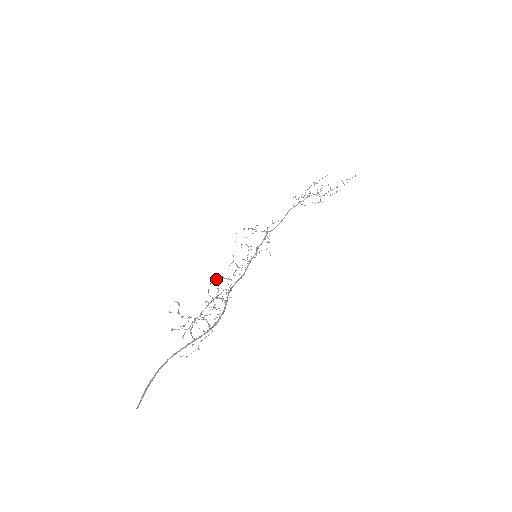
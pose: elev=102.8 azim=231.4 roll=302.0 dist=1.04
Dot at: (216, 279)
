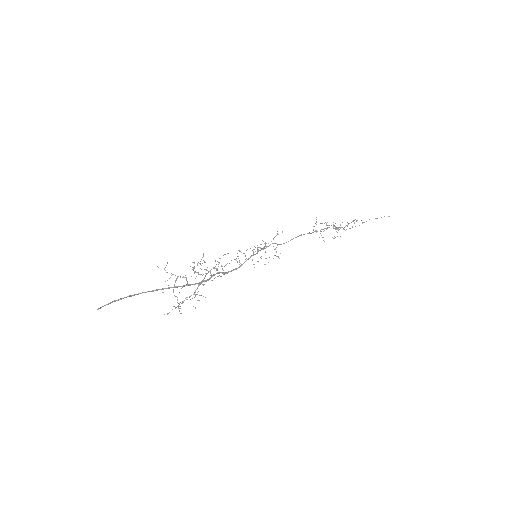
Dot at: occluded
